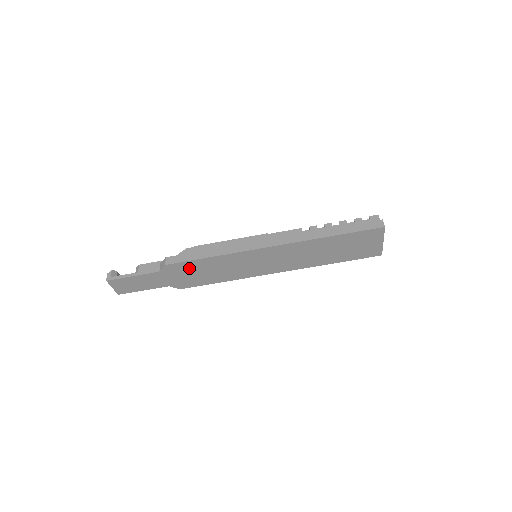
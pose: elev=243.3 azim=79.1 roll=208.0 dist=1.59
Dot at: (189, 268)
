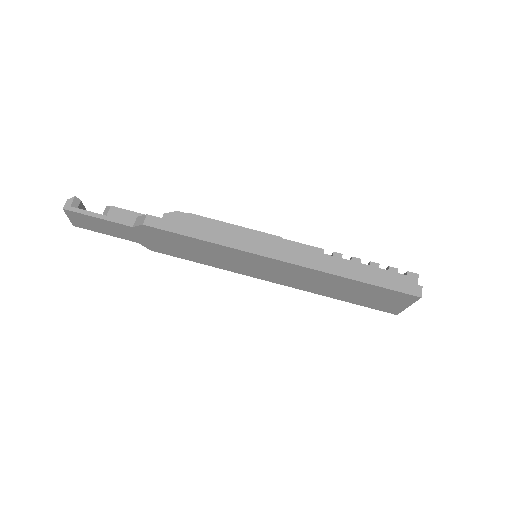
Dot at: (171, 238)
